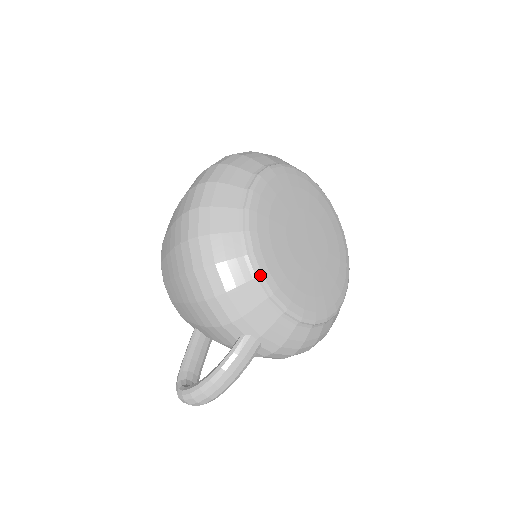
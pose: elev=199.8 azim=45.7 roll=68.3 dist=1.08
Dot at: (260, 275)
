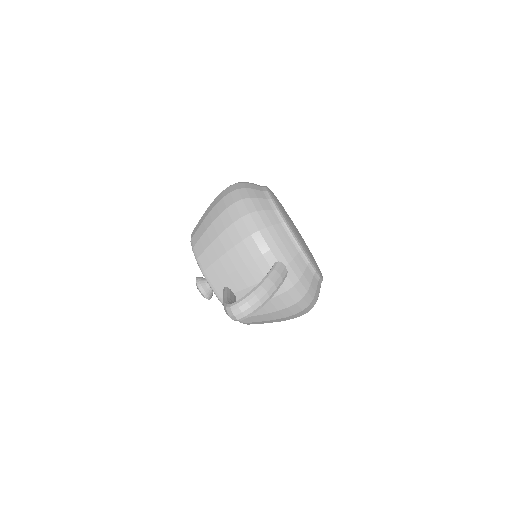
Dot at: (285, 221)
